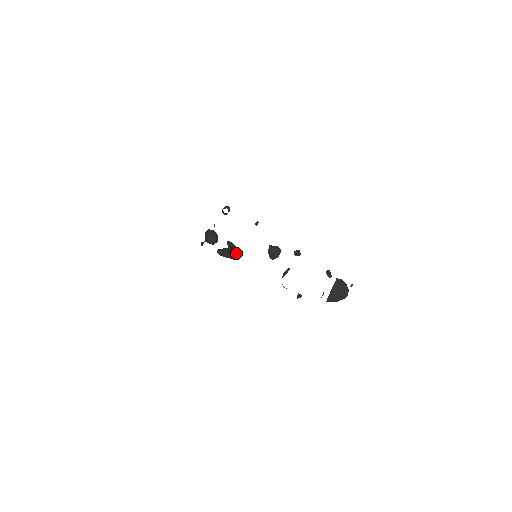
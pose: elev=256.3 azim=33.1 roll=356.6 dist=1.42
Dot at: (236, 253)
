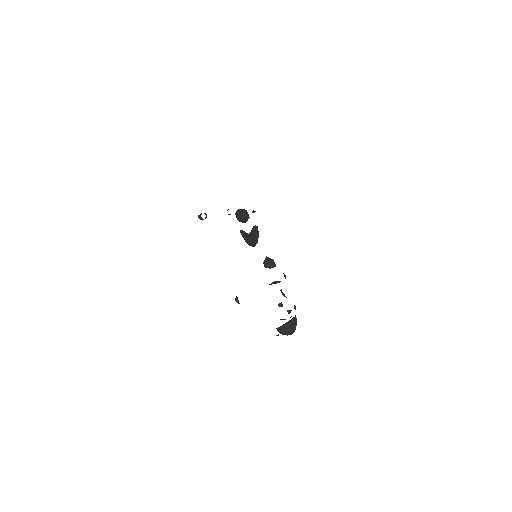
Dot at: occluded
